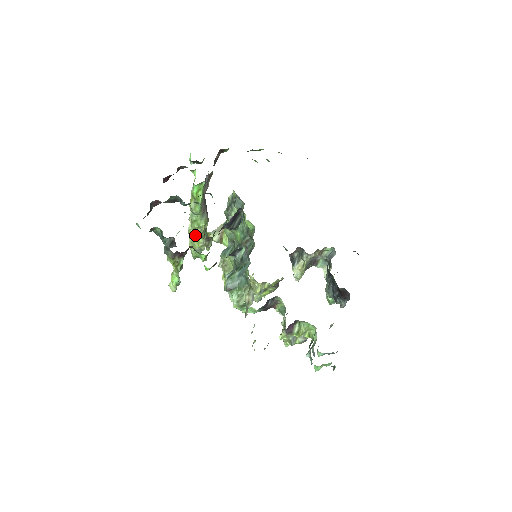
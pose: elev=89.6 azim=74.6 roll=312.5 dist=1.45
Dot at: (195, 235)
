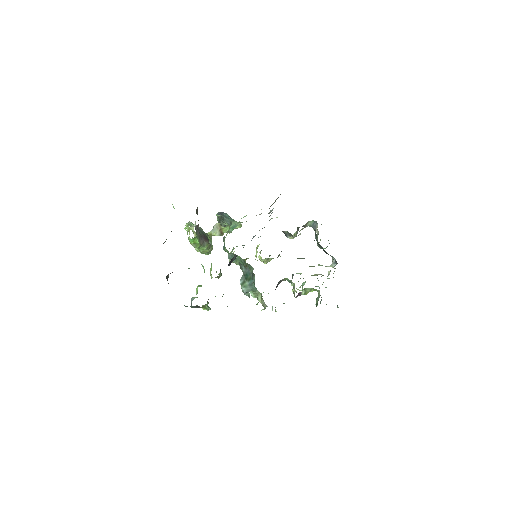
Dot at: occluded
